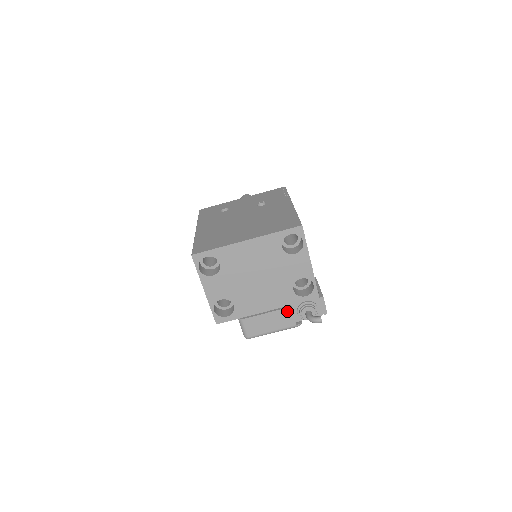
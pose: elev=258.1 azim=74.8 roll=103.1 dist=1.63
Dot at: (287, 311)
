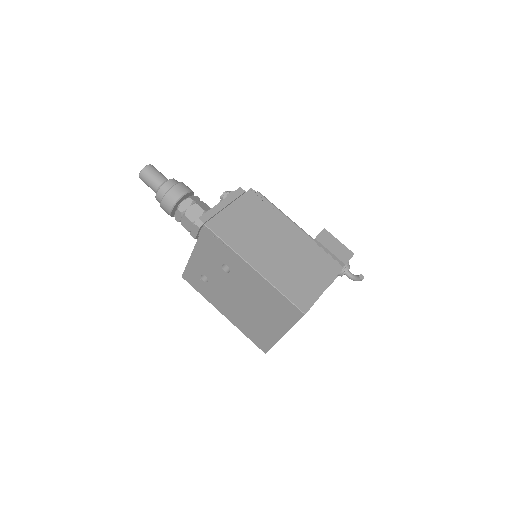
Dot at: (332, 282)
